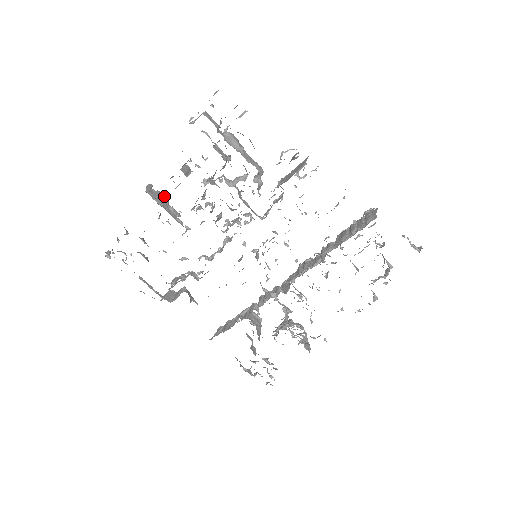
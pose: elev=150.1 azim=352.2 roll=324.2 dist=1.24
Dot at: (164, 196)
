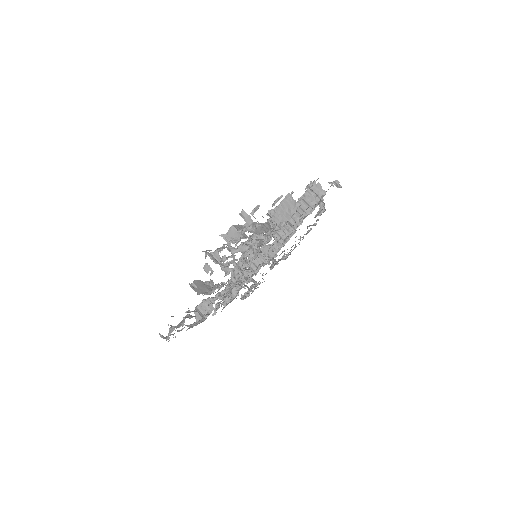
Dot at: (197, 281)
